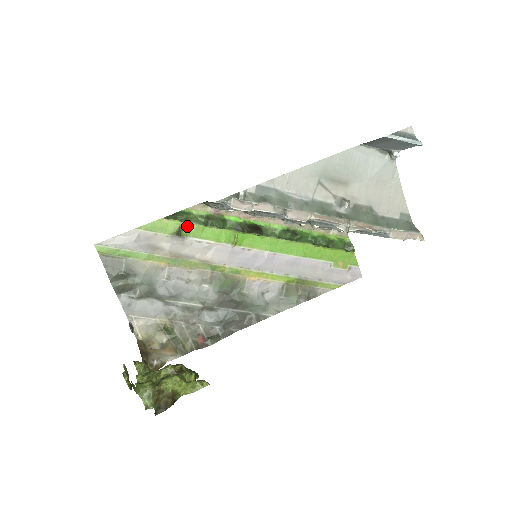
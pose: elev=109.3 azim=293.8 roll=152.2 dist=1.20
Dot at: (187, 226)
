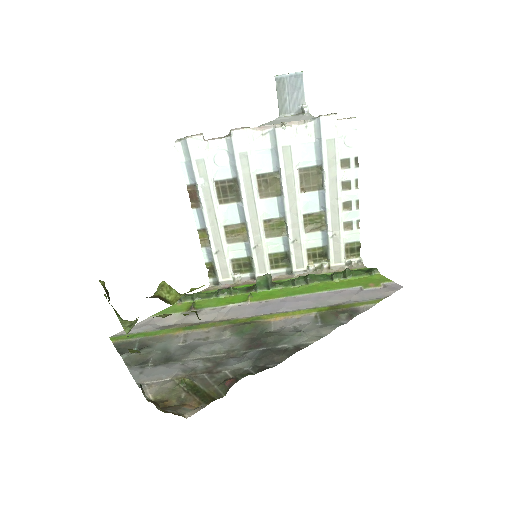
Dot at: (200, 302)
